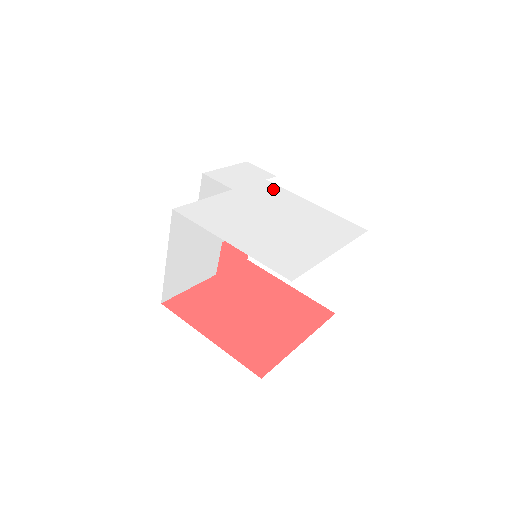
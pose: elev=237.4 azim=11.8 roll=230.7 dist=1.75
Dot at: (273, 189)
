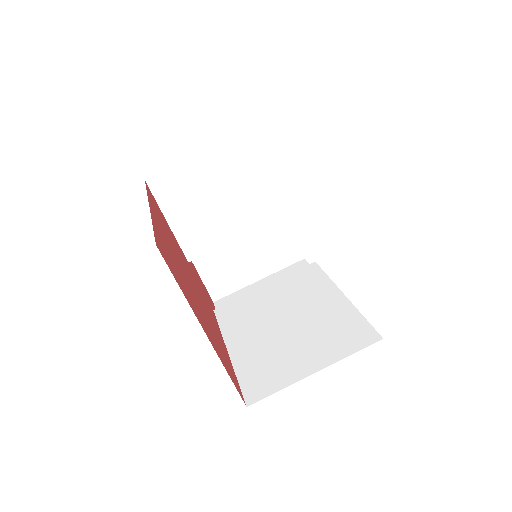
Dot at: occluded
